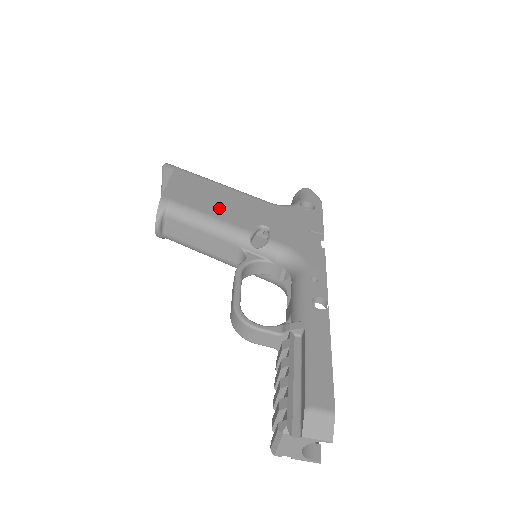
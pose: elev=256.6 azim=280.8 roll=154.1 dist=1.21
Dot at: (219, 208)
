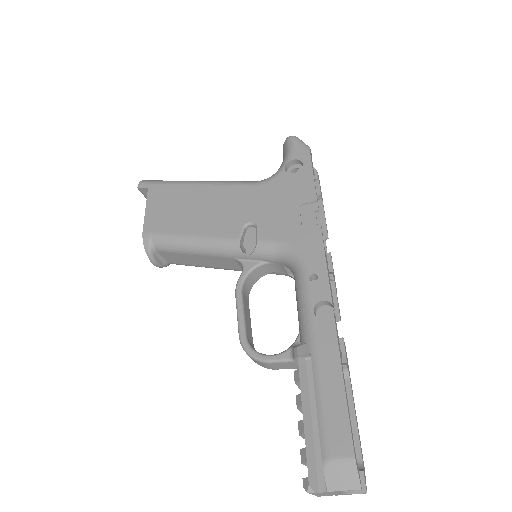
Dot at: (199, 220)
